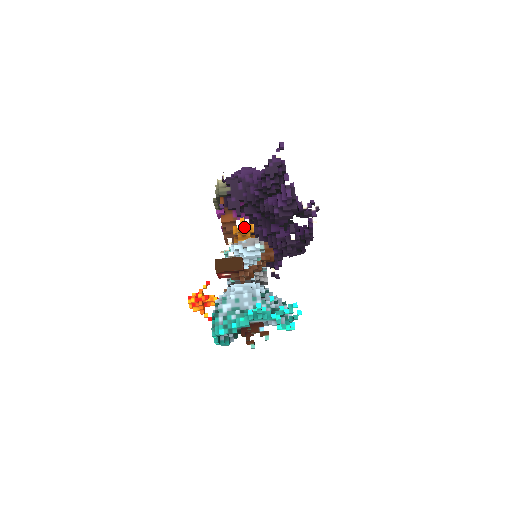
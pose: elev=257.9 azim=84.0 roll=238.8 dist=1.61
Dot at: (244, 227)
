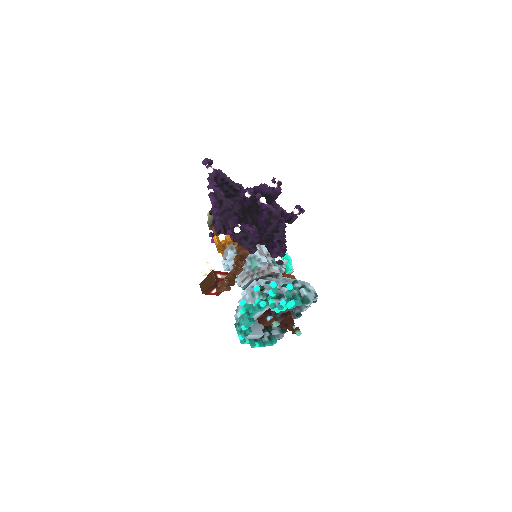
Dot at: (217, 243)
